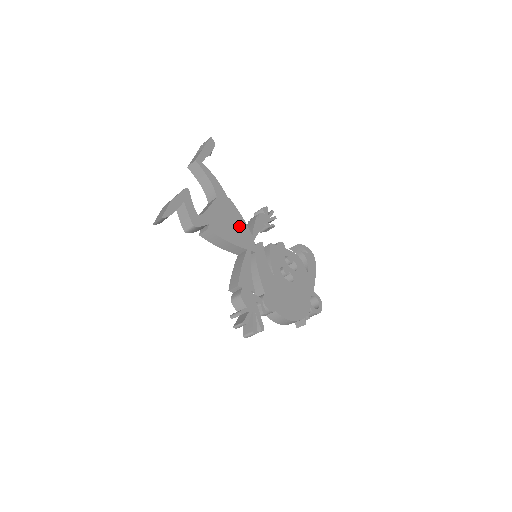
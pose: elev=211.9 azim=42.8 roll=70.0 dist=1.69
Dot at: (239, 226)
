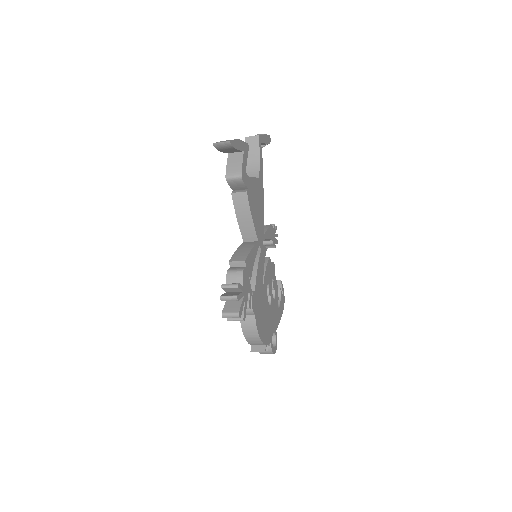
Dot at: (261, 217)
